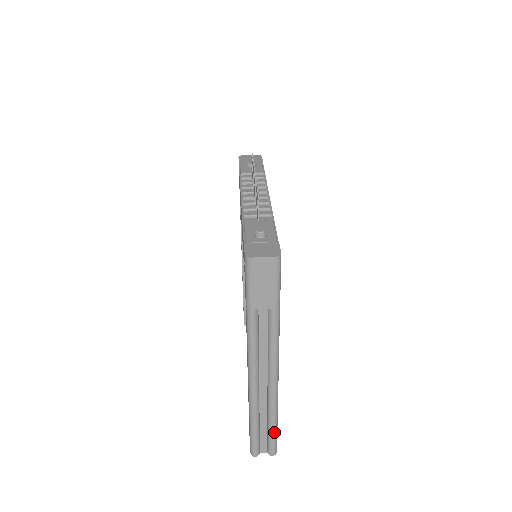
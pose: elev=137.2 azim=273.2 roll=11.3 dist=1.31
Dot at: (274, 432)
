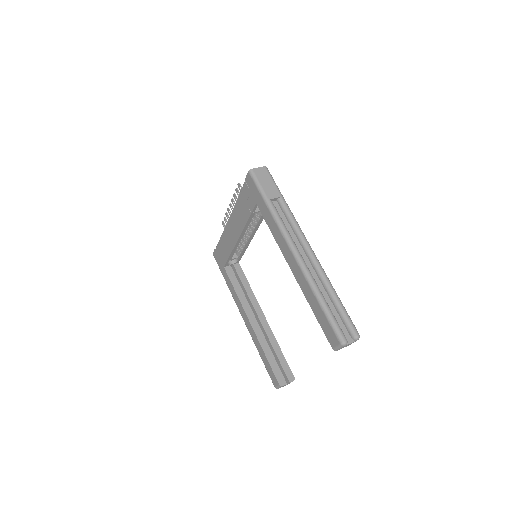
Dot at: (342, 306)
